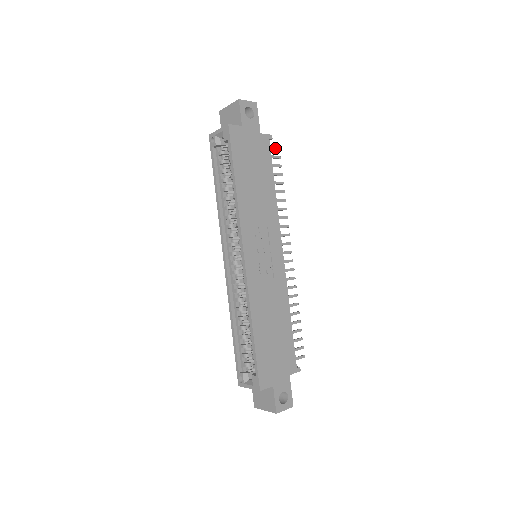
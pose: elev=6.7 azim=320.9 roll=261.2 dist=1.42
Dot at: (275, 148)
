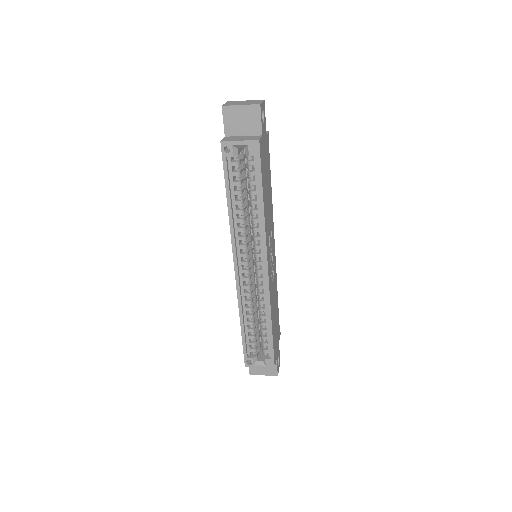
Dot at: occluded
